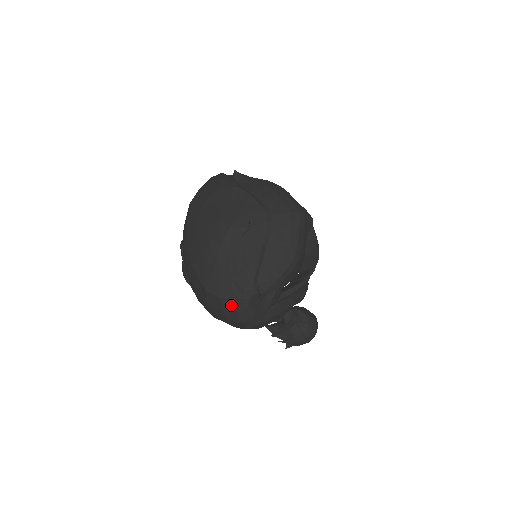
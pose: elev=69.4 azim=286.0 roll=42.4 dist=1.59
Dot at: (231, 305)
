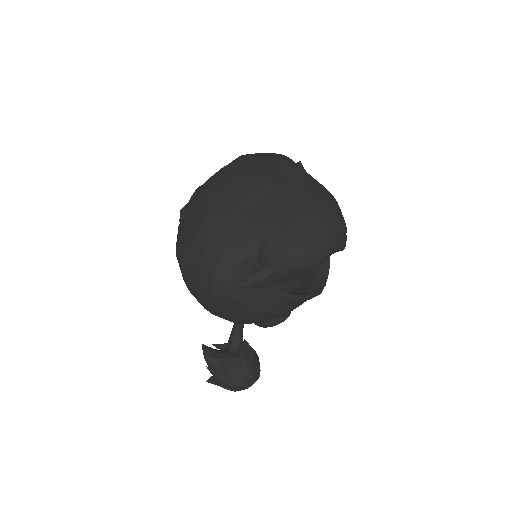
Dot at: (220, 250)
